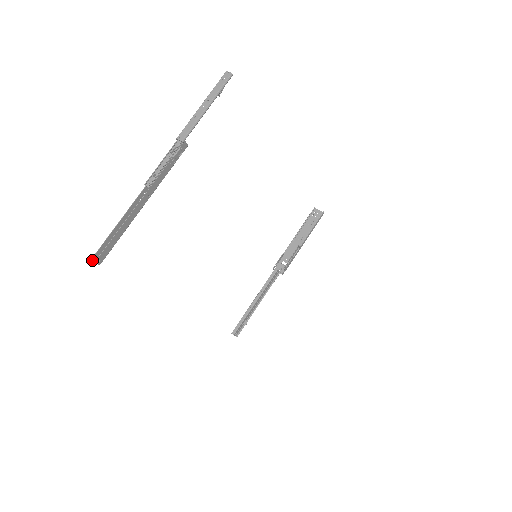
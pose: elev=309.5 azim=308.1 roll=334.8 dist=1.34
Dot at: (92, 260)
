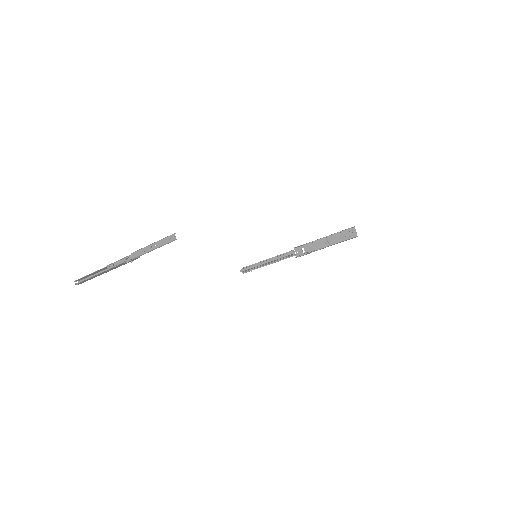
Dot at: (74, 281)
